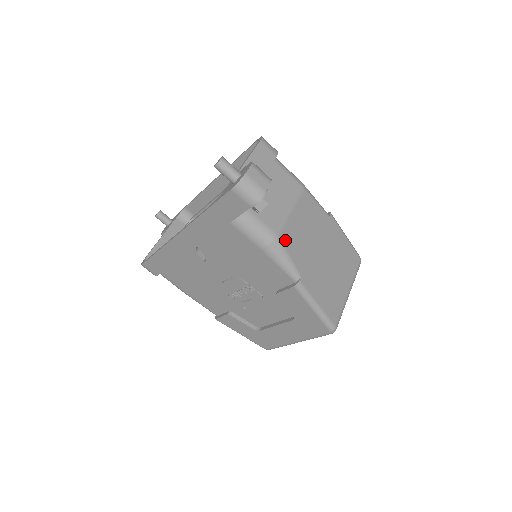
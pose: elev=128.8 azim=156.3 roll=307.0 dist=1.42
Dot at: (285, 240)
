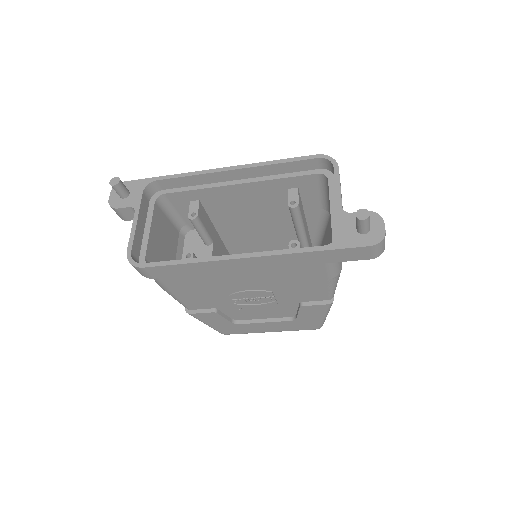
Dot at: occluded
